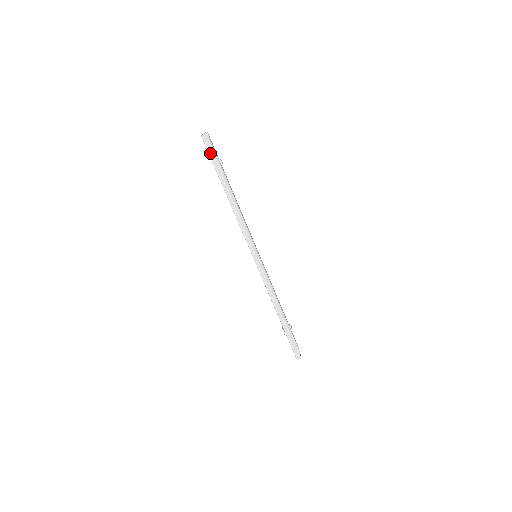
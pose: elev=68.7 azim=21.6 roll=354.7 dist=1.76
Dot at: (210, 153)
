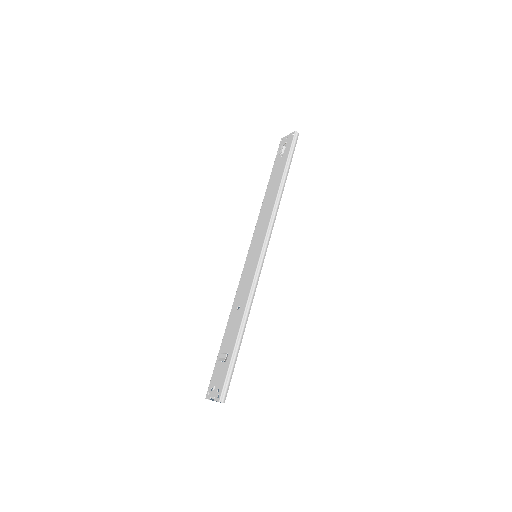
Dot at: (292, 146)
